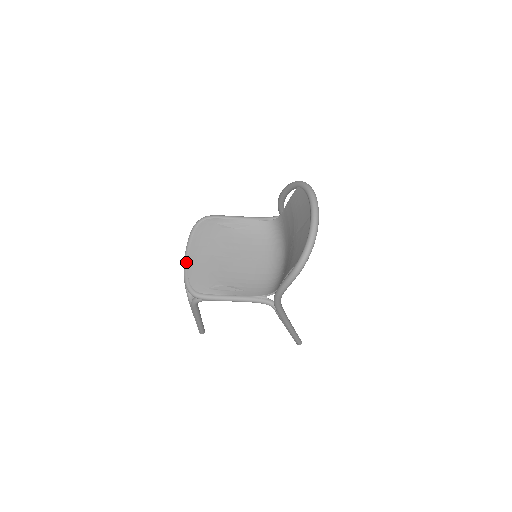
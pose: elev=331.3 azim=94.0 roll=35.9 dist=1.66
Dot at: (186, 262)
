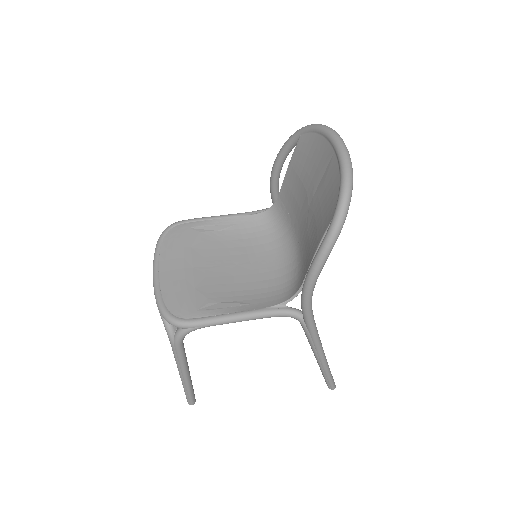
Dot at: (156, 283)
